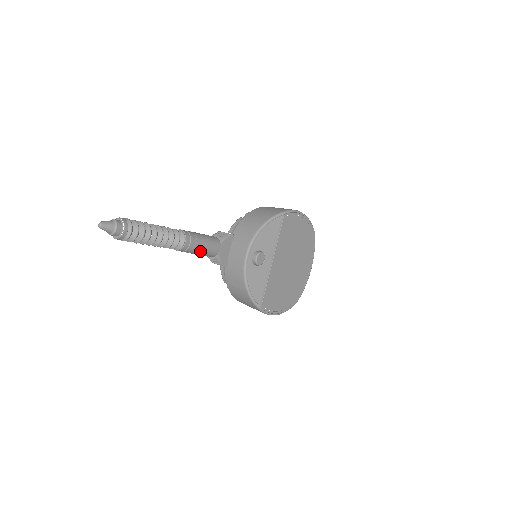
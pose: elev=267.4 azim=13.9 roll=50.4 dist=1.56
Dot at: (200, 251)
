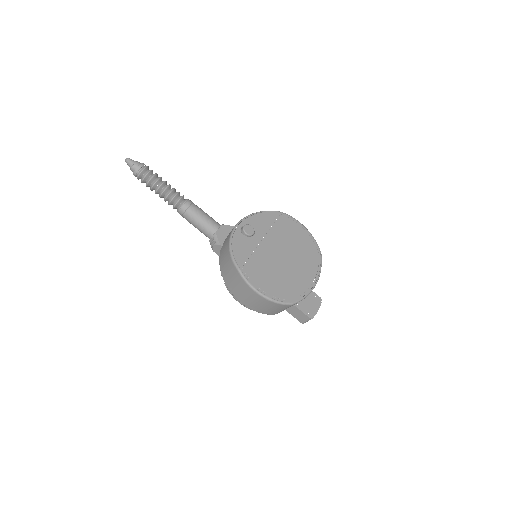
Dot at: (199, 218)
